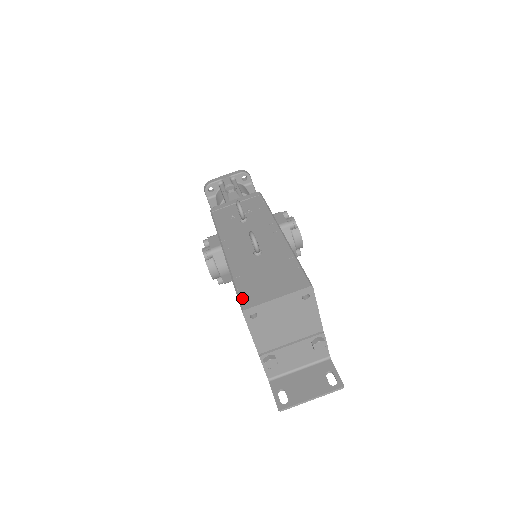
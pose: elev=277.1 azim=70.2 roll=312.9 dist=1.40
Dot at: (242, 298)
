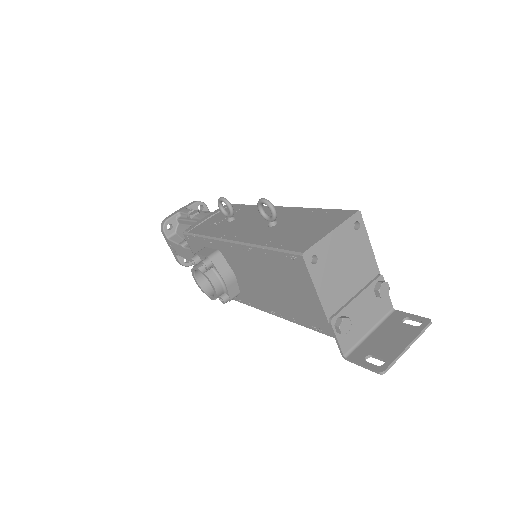
Dot at: (291, 248)
